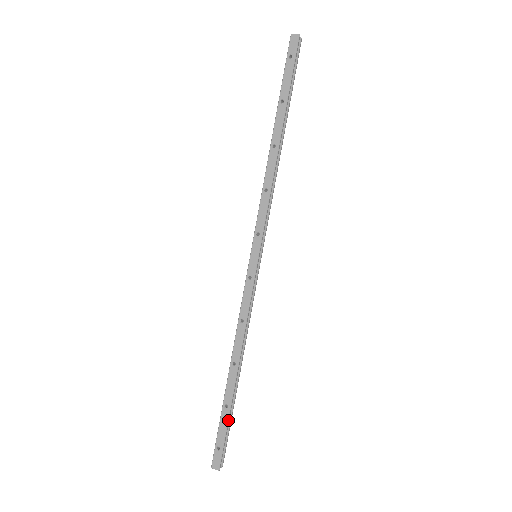
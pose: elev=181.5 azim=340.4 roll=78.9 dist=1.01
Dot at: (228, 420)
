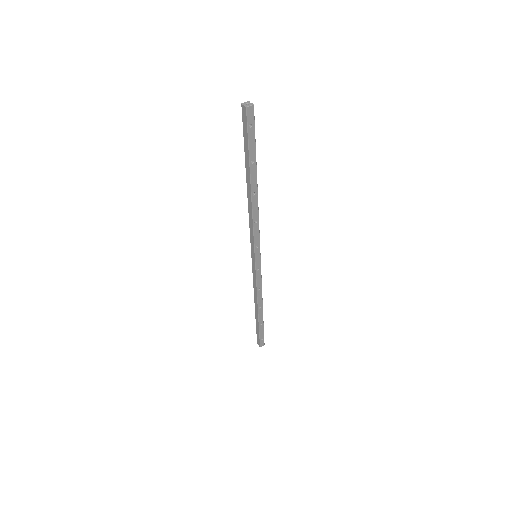
Dot at: occluded
